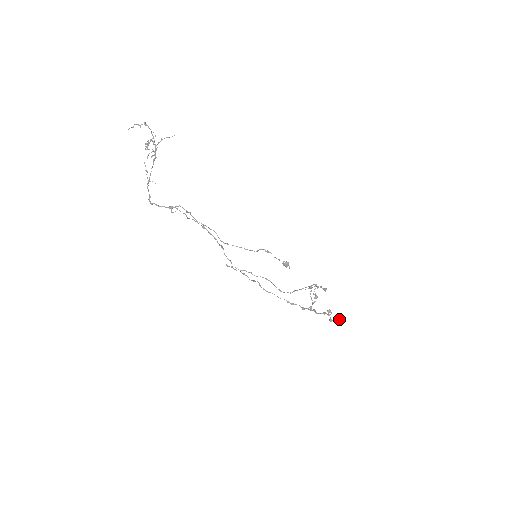
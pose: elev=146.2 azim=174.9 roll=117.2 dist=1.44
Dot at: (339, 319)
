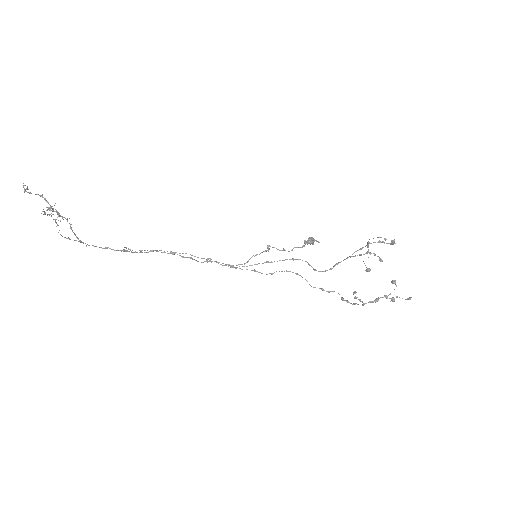
Dot at: occluded
